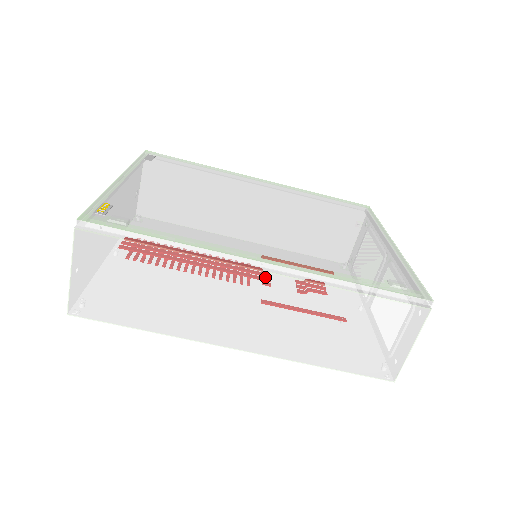
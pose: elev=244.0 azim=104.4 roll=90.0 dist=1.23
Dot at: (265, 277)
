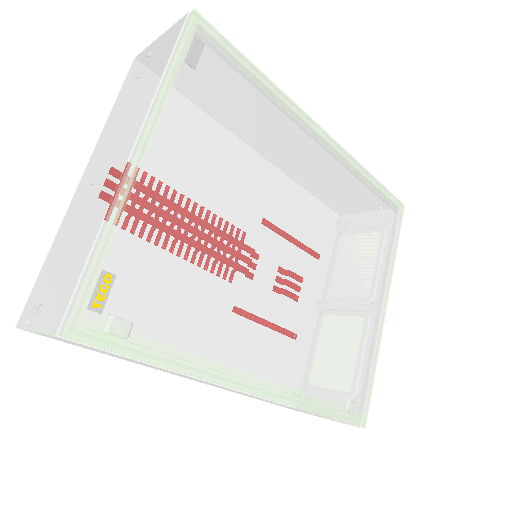
Dot at: (248, 394)
